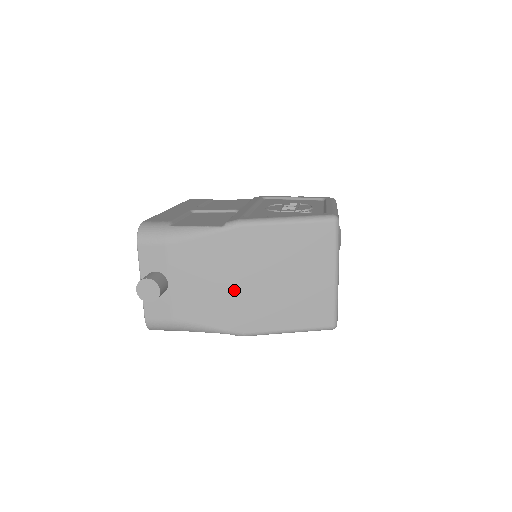
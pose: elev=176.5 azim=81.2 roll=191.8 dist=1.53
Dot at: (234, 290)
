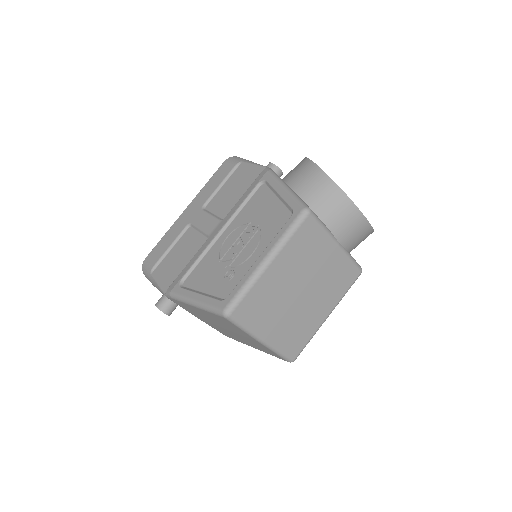
Dot at: (206, 322)
